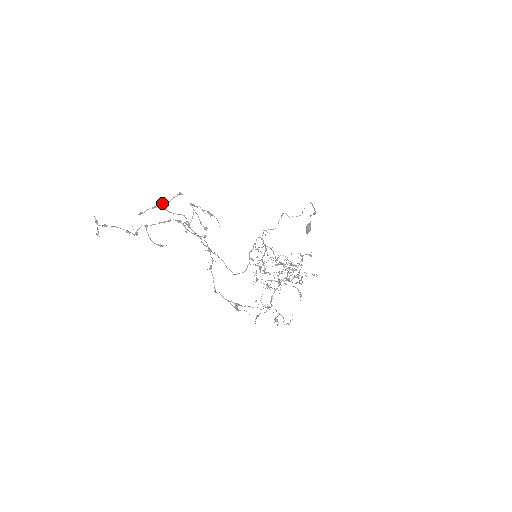
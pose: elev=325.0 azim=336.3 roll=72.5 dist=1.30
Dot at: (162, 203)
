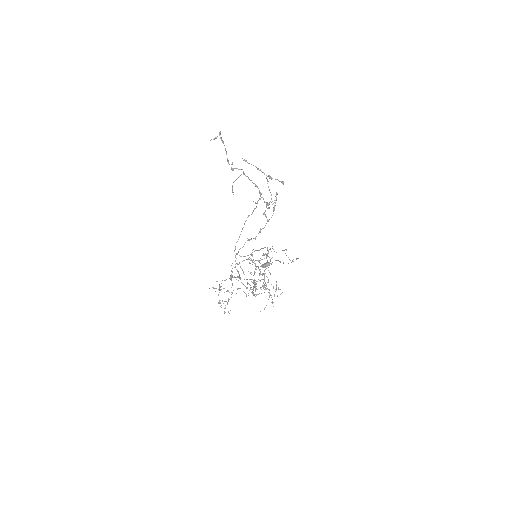
Dot at: occluded
